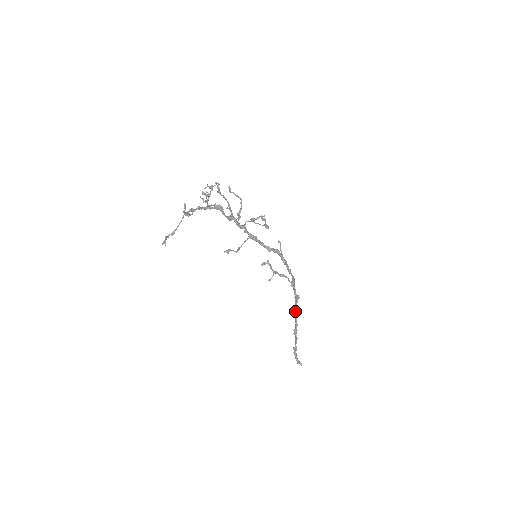
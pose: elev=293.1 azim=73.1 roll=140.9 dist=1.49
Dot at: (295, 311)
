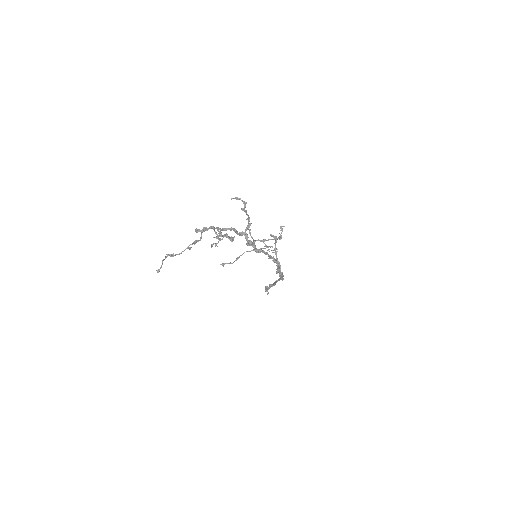
Dot at: (276, 282)
